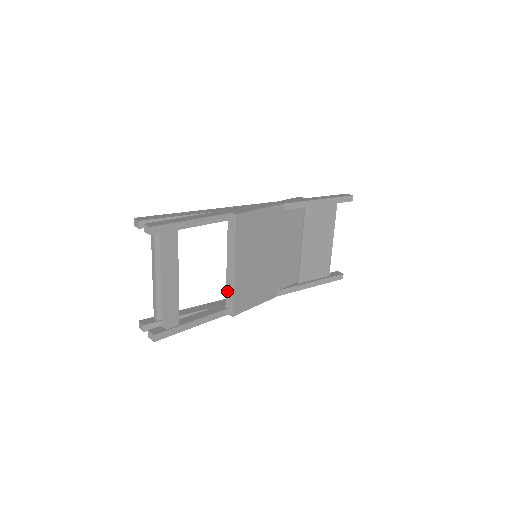
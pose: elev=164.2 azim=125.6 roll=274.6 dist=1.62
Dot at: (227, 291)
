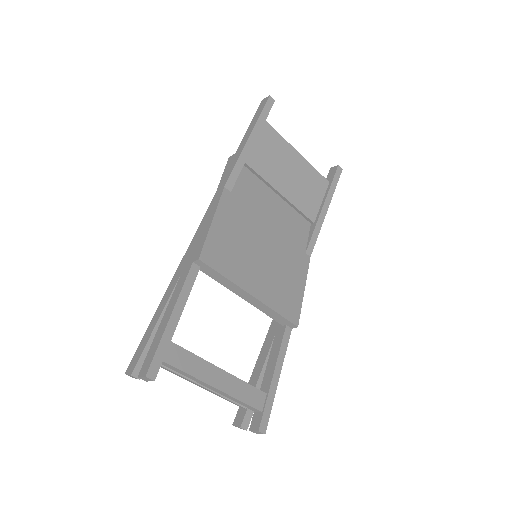
Dot at: (269, 315)
